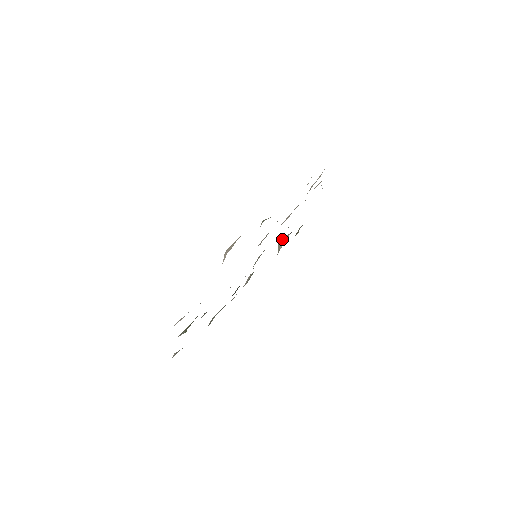
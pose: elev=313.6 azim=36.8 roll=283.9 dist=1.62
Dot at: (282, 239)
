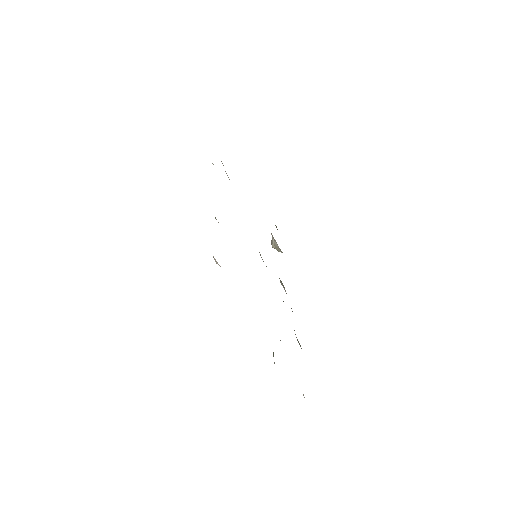
Dot at: (272, 243)
